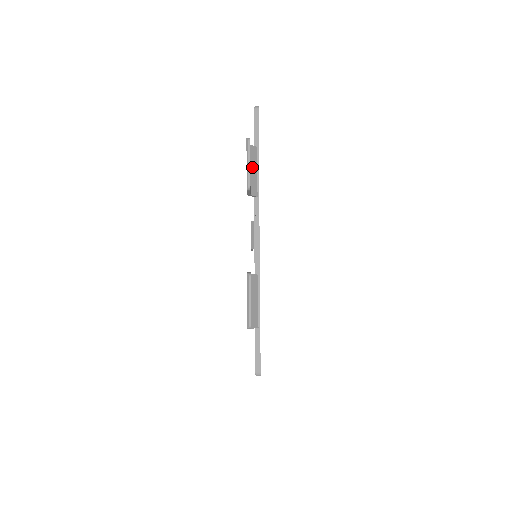
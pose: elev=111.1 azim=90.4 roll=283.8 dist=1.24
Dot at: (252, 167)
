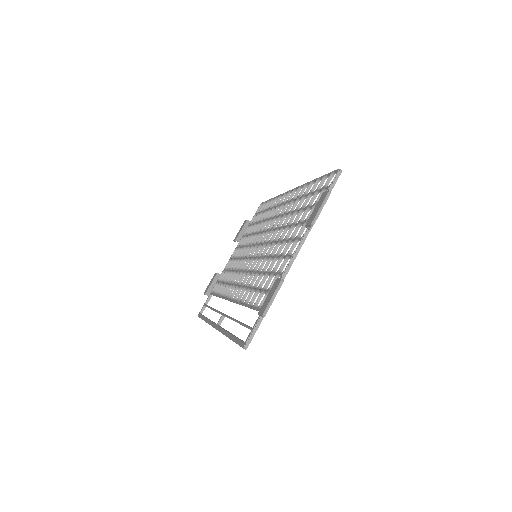
Dot at: occluded
